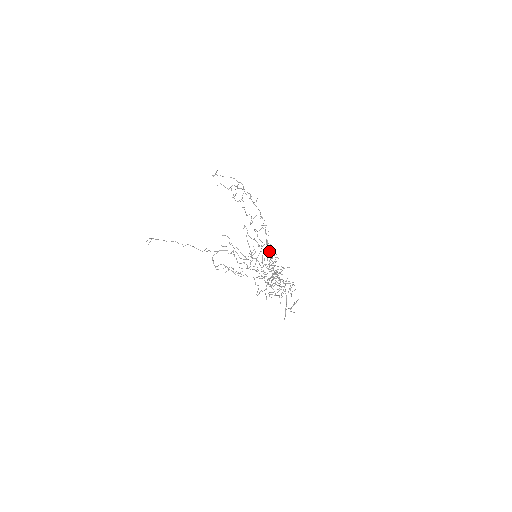
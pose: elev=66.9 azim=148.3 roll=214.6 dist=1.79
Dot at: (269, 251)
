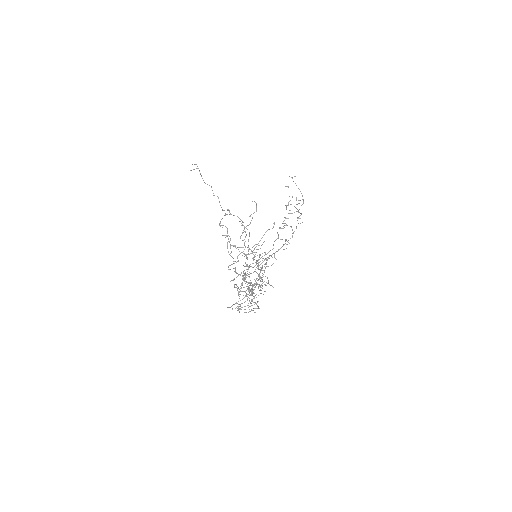
Dot at: occluded
